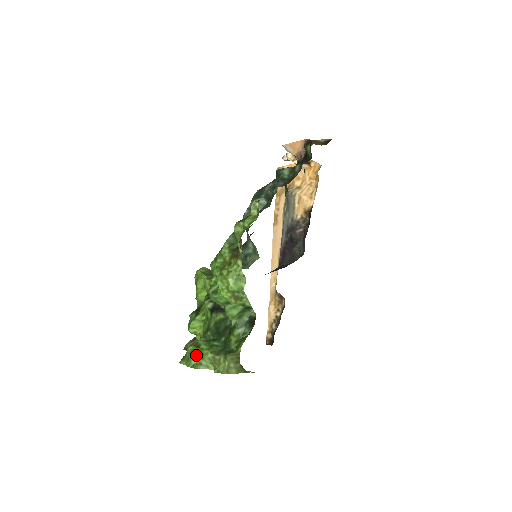
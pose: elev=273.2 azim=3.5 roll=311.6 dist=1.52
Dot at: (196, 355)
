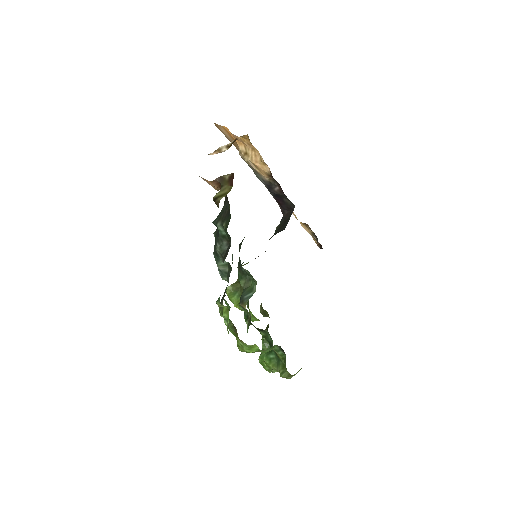
Dot at: (265, 365)
